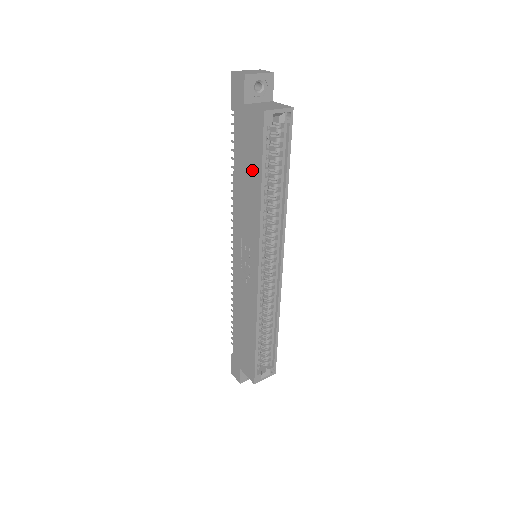
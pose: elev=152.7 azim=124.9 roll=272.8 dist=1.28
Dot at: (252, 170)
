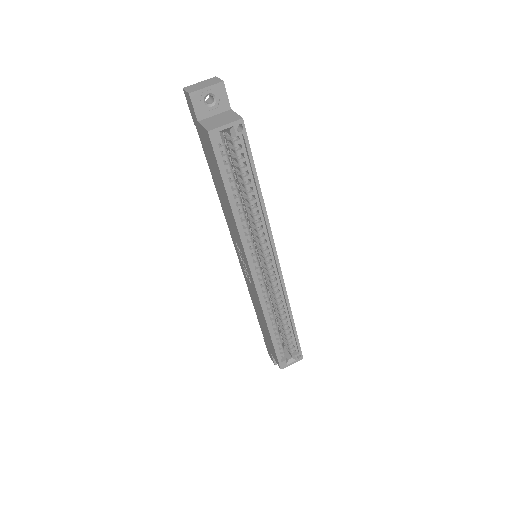
Dot at: (220, 184)
